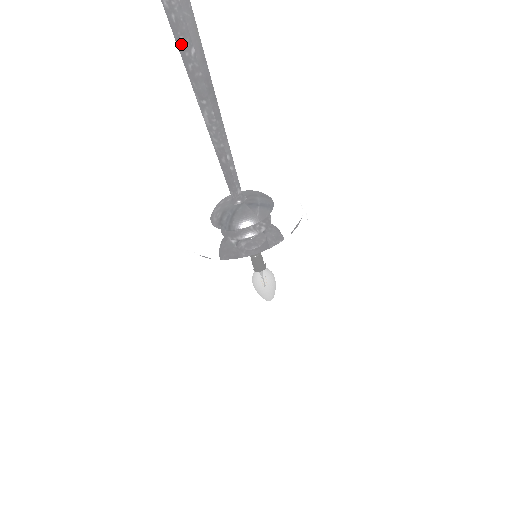
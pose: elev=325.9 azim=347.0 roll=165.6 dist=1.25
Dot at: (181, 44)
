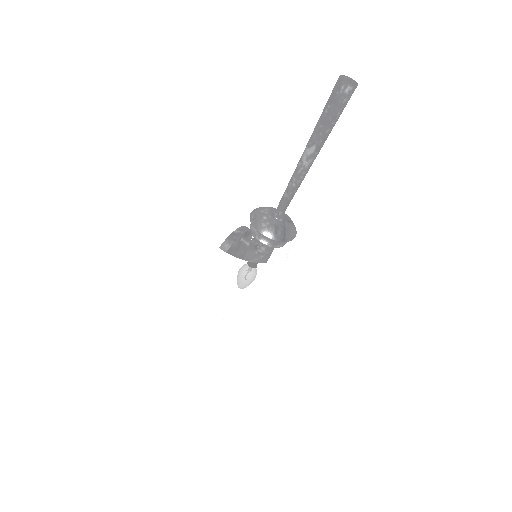
Dot at: (335, 116)
